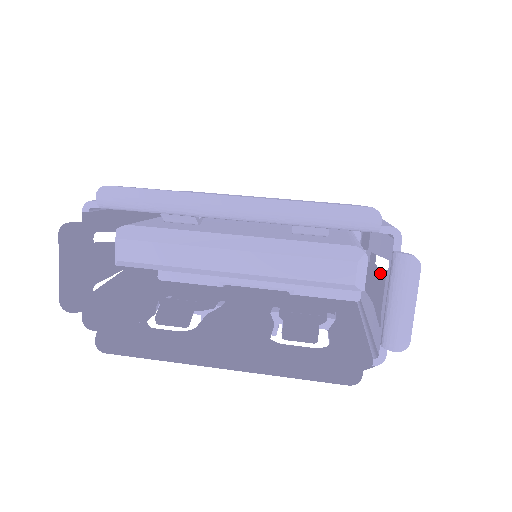
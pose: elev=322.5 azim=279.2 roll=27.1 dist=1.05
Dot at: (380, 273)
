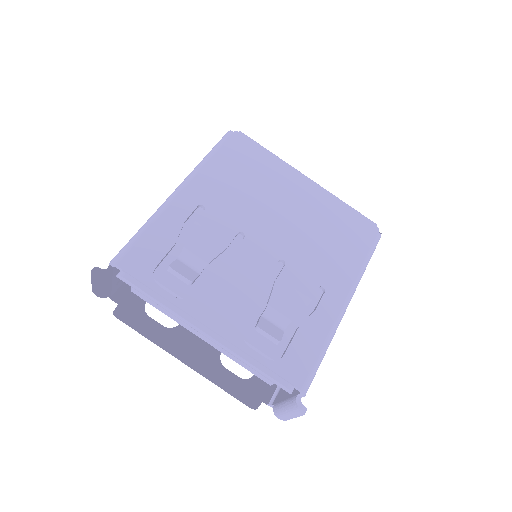
Dot at: occluded
